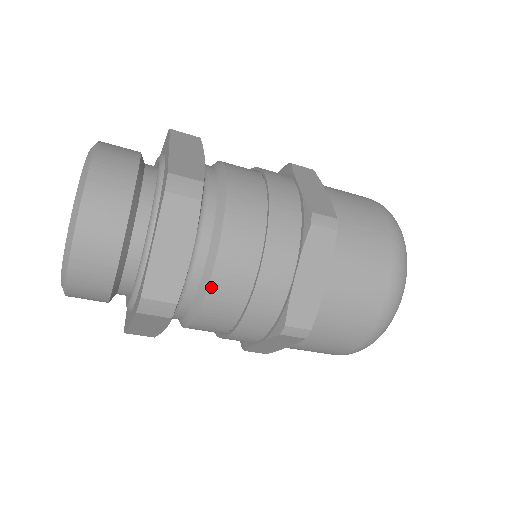
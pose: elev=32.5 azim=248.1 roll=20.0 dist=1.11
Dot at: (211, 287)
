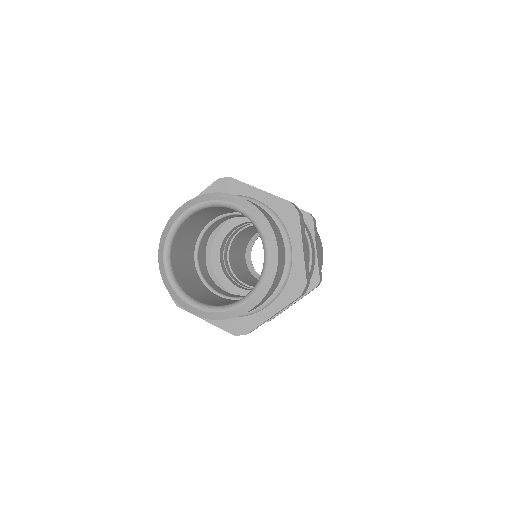
Dot at: occluded
